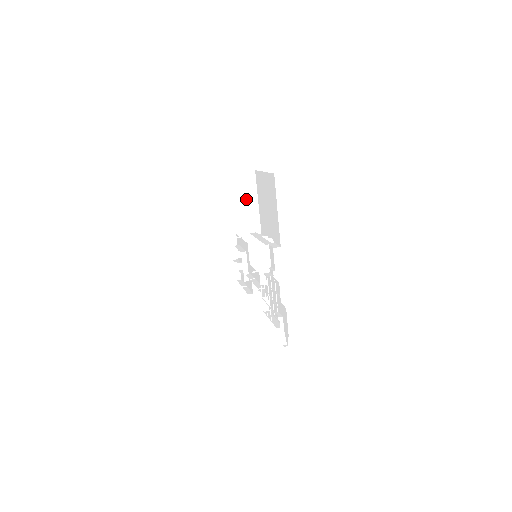
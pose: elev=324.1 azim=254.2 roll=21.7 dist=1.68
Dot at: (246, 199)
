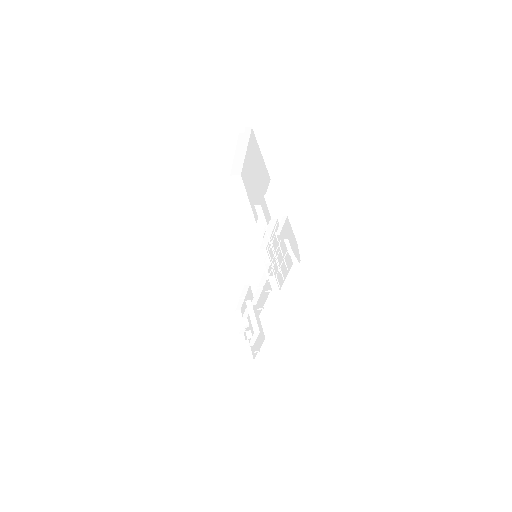
Dot at: occluded
